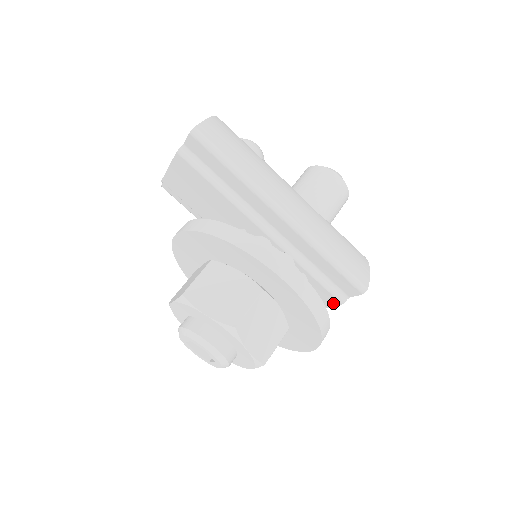
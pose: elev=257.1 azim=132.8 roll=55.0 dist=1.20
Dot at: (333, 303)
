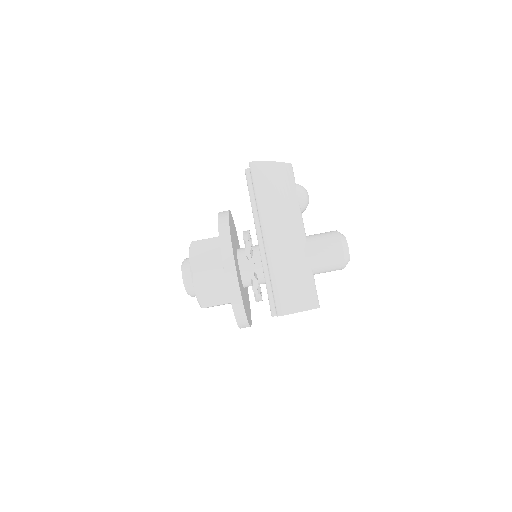
Dot at: occluded
